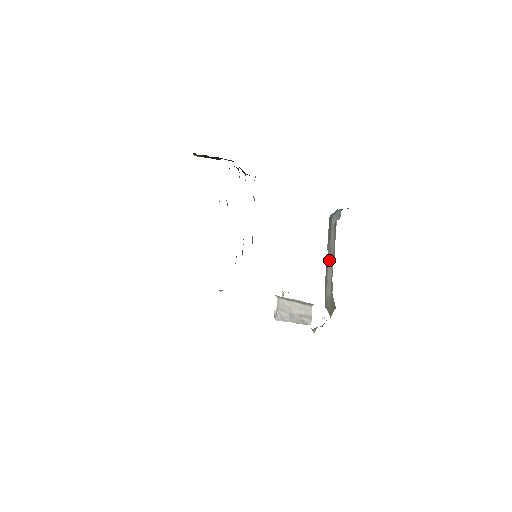
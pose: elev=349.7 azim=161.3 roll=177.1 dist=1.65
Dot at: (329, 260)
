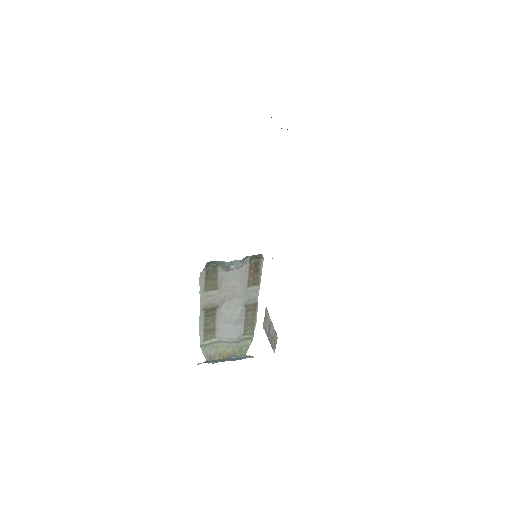
Dot at: (225, 306)
